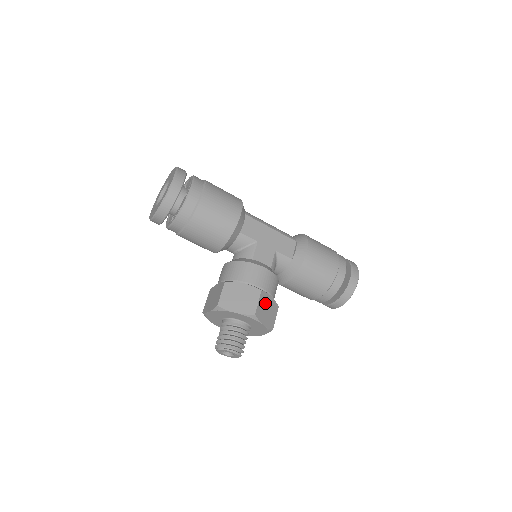
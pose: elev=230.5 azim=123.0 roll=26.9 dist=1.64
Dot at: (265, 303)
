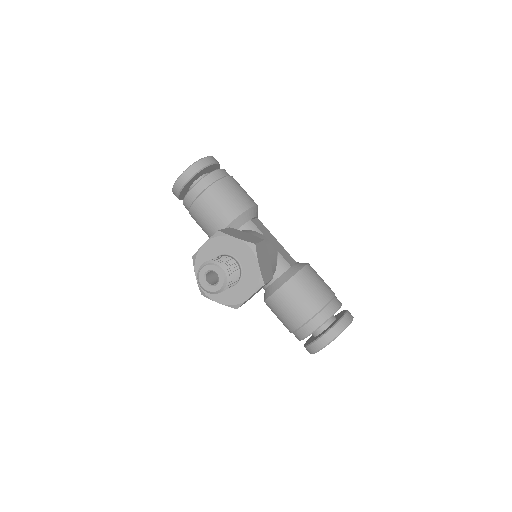
Dot at: (264, 254)
